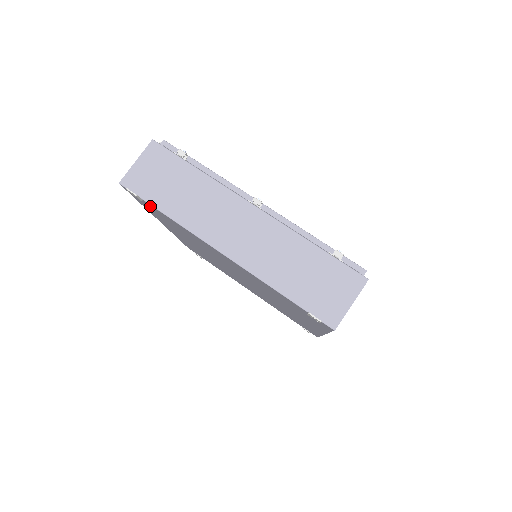
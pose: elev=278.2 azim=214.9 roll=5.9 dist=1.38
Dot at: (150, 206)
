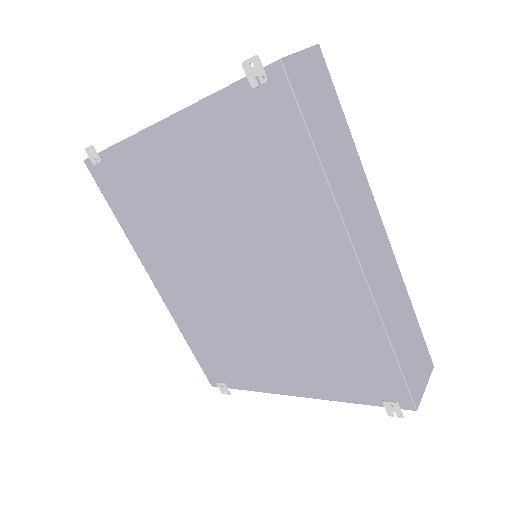
Dot at: (109, 166)
